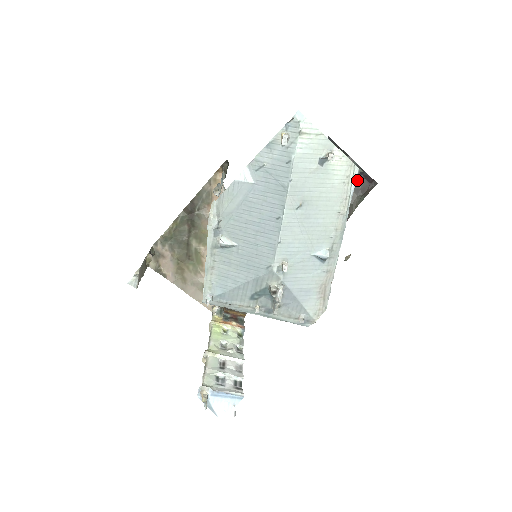
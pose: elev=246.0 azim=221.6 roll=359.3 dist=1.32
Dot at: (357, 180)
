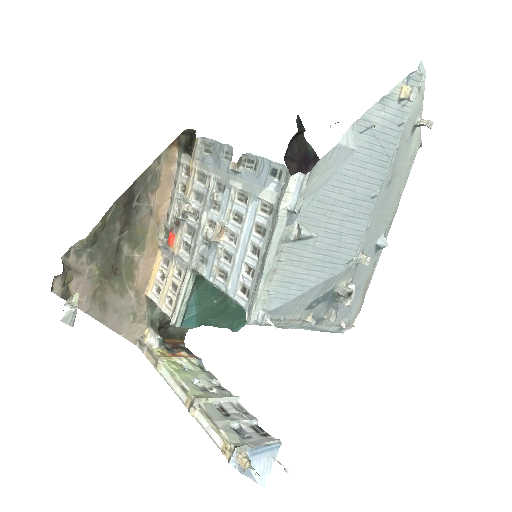
Dot at: (311, 167)
